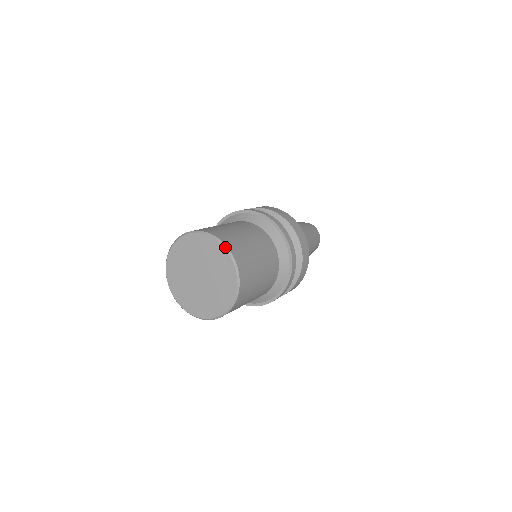
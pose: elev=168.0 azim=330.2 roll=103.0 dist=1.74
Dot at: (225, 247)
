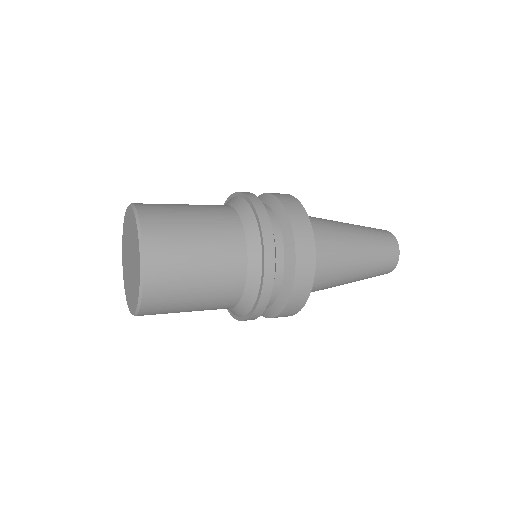
Dot at: (136, 216)
